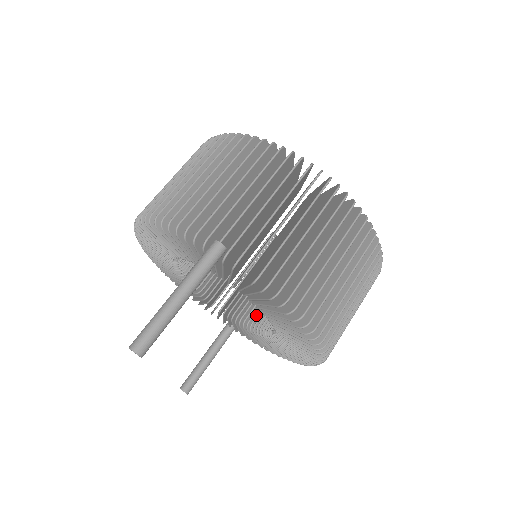
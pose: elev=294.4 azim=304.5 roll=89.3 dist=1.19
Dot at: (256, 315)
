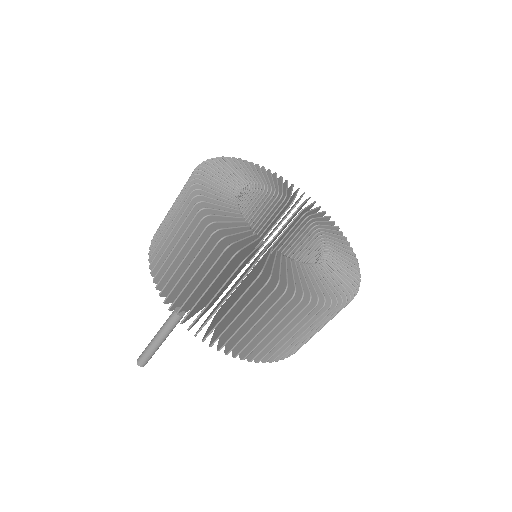
Dot at: occluded
